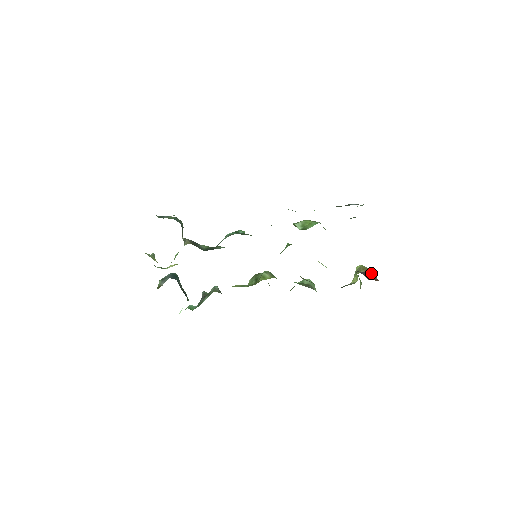
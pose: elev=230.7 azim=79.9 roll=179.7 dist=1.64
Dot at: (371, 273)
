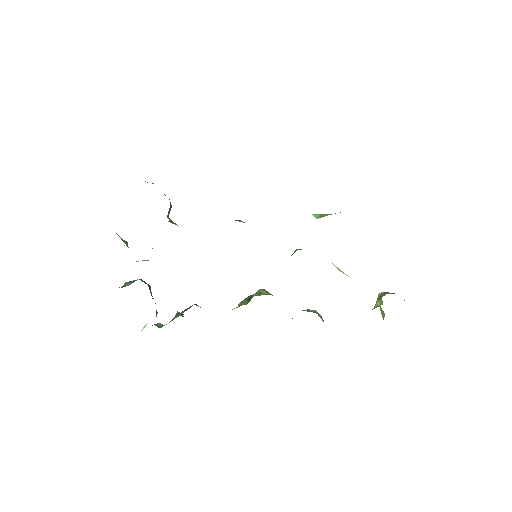
Dot at: occluded
